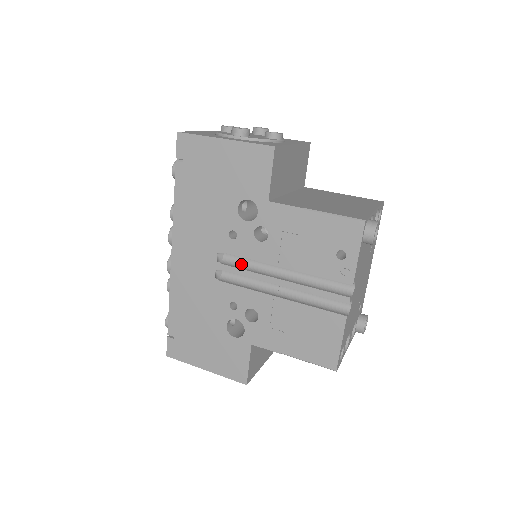
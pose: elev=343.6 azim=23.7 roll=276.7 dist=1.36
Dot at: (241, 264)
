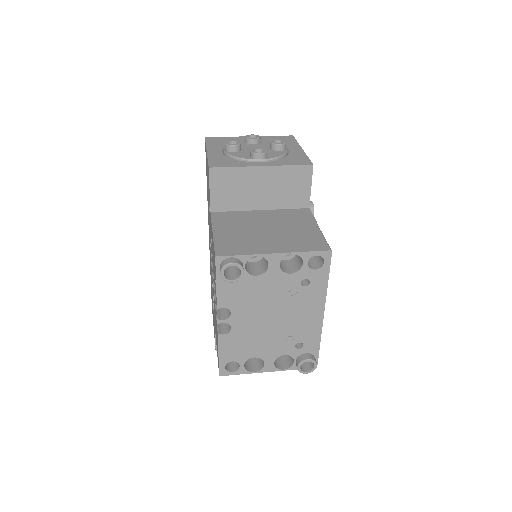
Dot at: occluded
